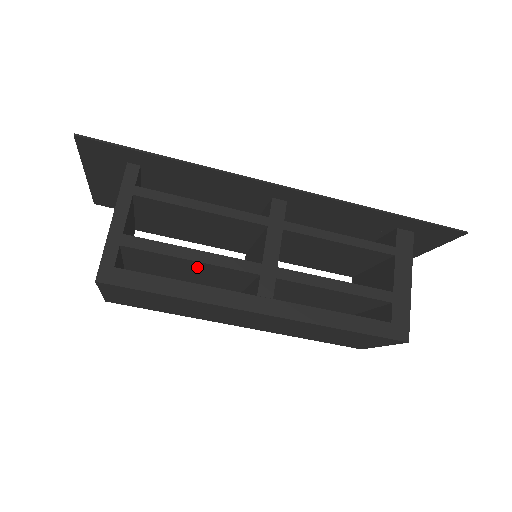
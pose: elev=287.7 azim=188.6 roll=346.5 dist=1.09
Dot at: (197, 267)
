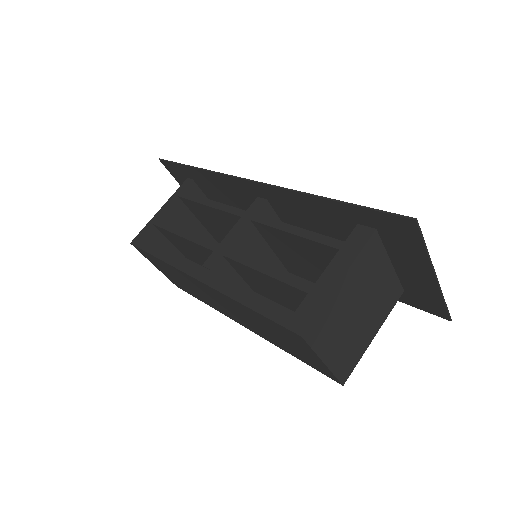
Dot at: (194, 248)
